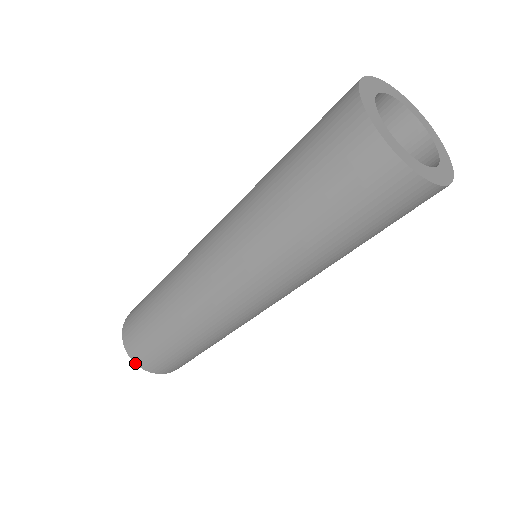
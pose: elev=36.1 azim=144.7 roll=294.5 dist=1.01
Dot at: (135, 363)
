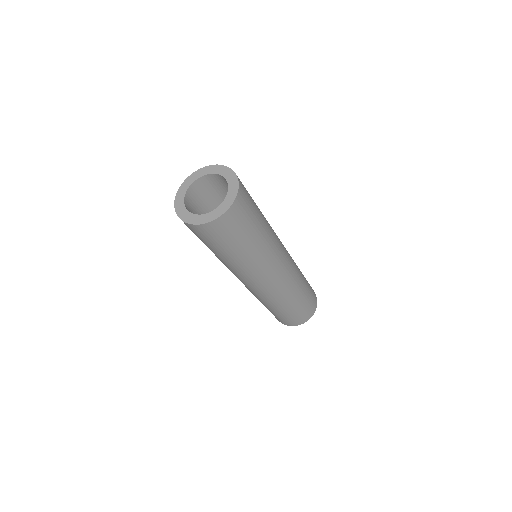
Dot at: occluded
